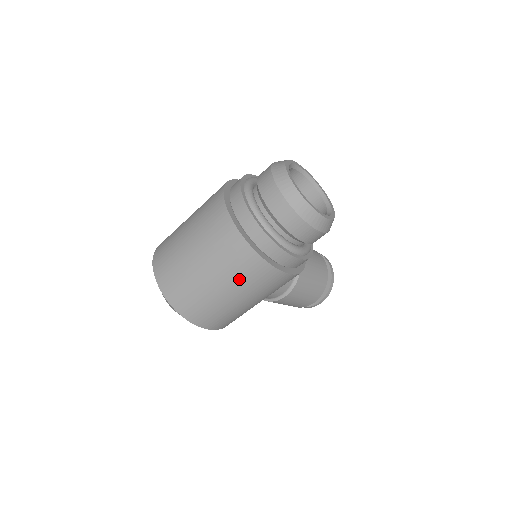
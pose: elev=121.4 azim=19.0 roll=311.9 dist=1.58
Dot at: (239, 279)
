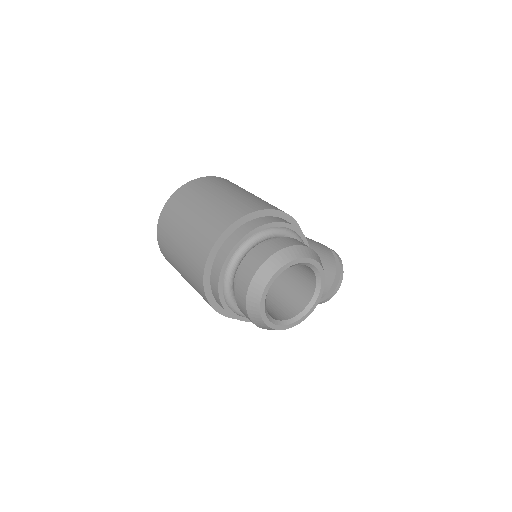
Dot at: (195, 289)
